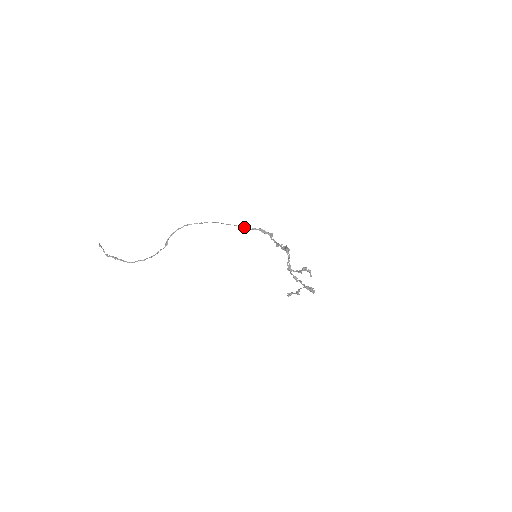
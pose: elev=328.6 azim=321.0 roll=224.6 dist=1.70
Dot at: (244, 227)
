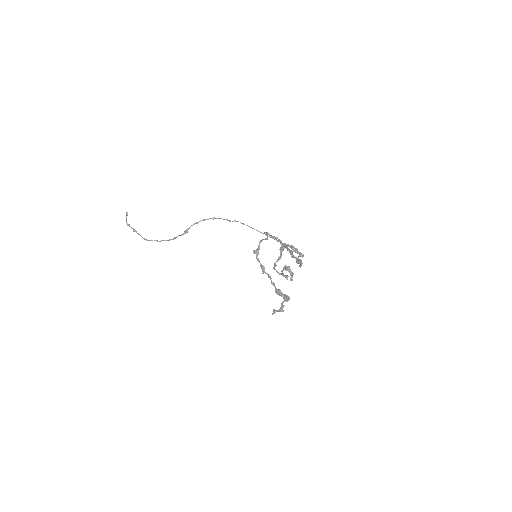
Dot at: (275, 239)
